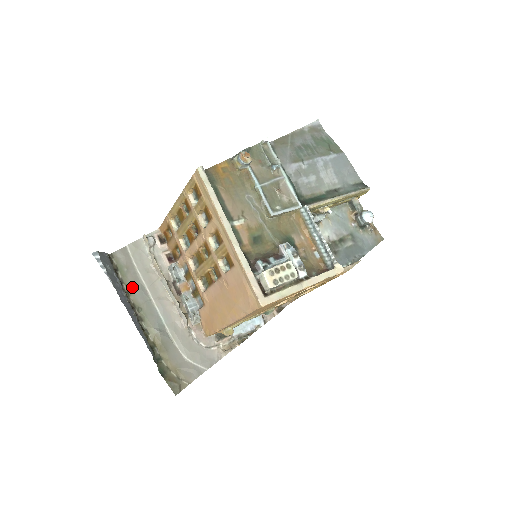
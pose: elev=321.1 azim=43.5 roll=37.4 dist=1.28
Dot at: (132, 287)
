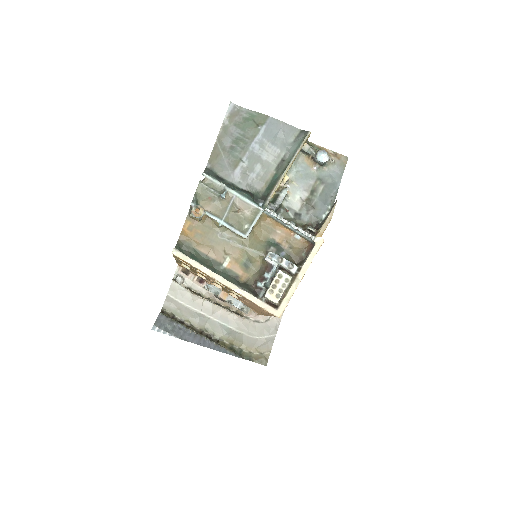
Dot at: (191, 319)
